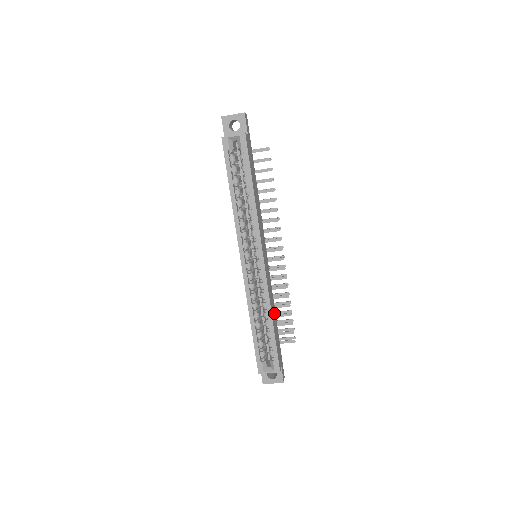
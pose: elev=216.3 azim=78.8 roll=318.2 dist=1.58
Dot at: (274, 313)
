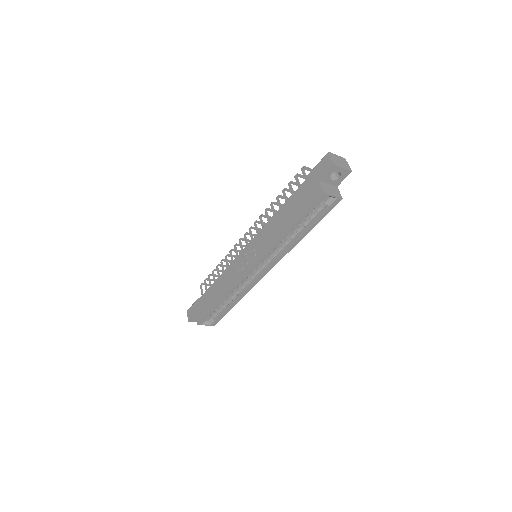
Dot at: occluded
